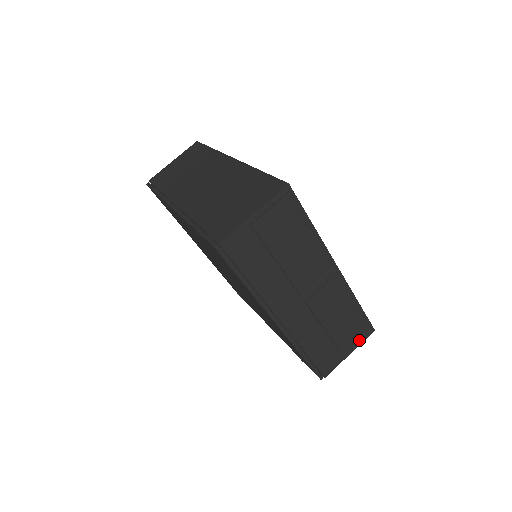
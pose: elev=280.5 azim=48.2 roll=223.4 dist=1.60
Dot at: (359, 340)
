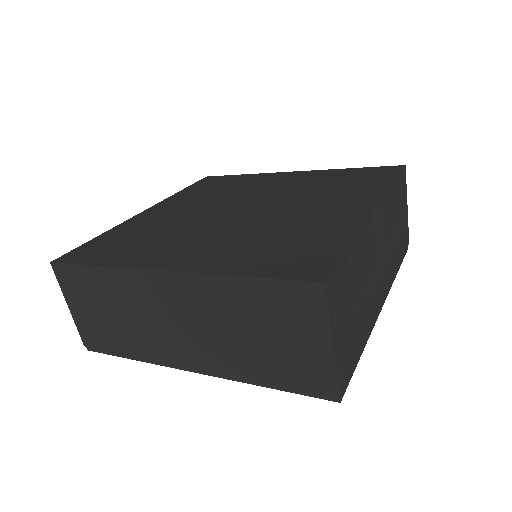
Dot at: (405, 190)
